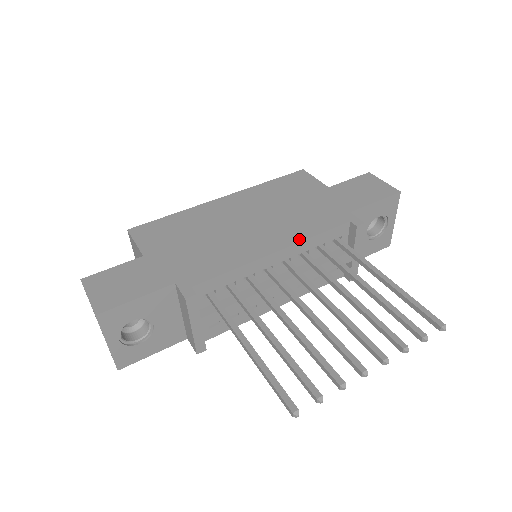
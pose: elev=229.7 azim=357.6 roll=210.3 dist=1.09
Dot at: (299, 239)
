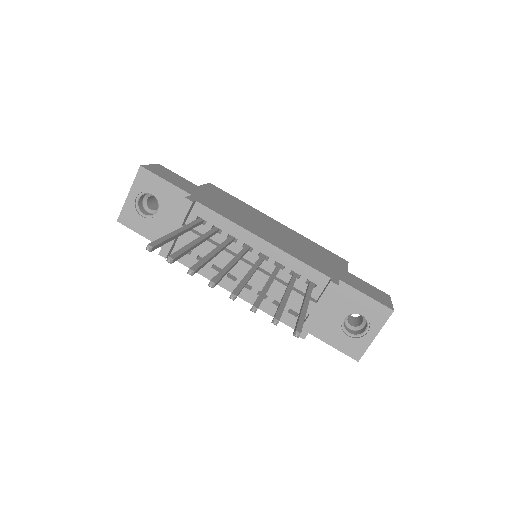
Dot at: (285, 250)
